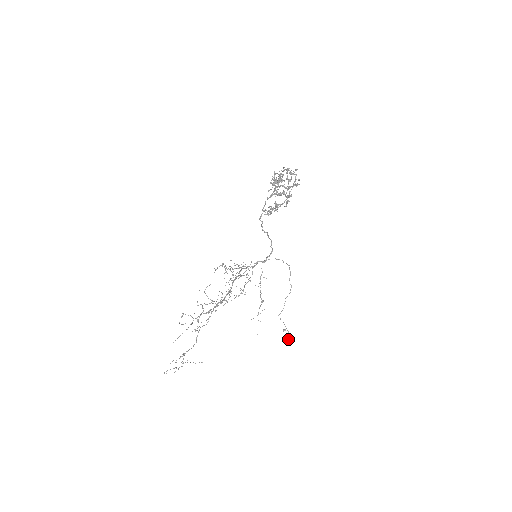
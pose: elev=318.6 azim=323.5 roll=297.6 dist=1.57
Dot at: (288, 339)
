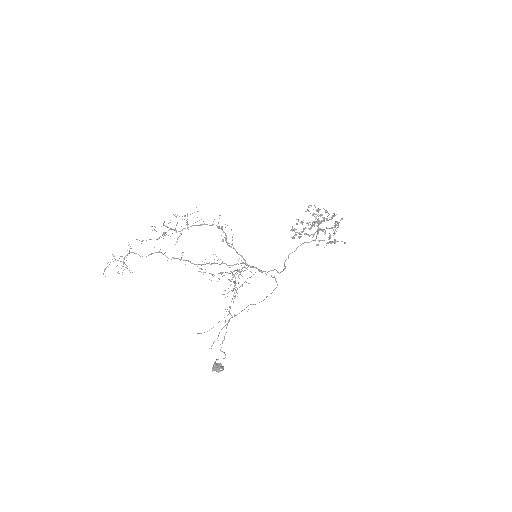
Dot at: (218, 365)
